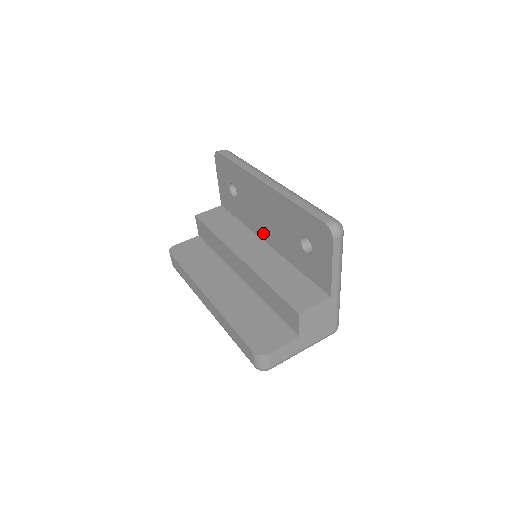
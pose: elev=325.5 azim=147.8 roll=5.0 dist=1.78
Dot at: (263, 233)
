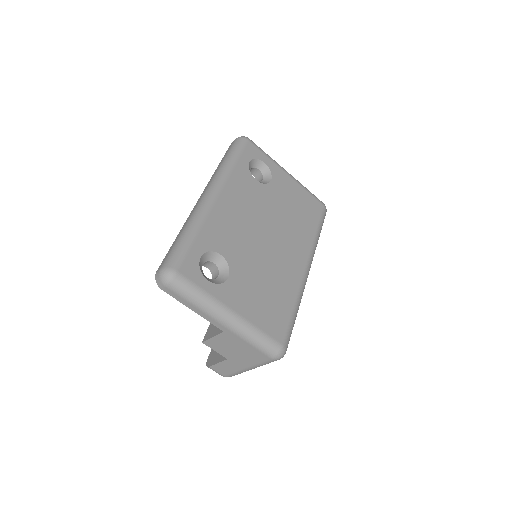
Dot at: occluded
